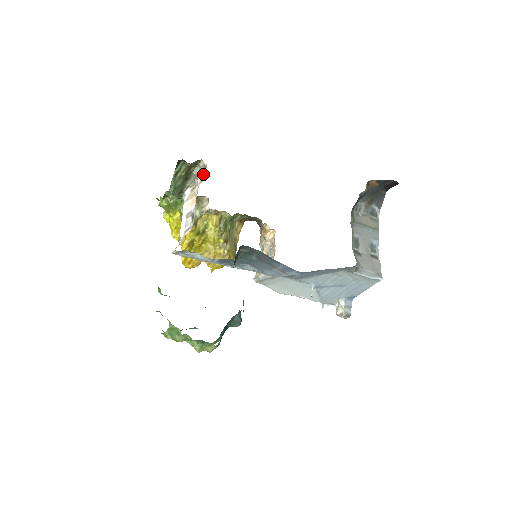
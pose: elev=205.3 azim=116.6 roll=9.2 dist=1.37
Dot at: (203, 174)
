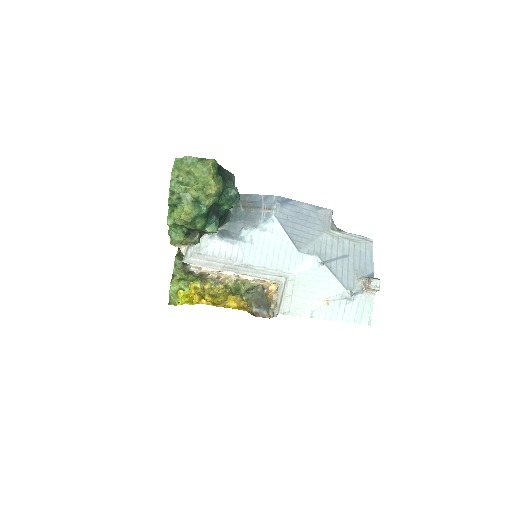
Dot at: occluded
